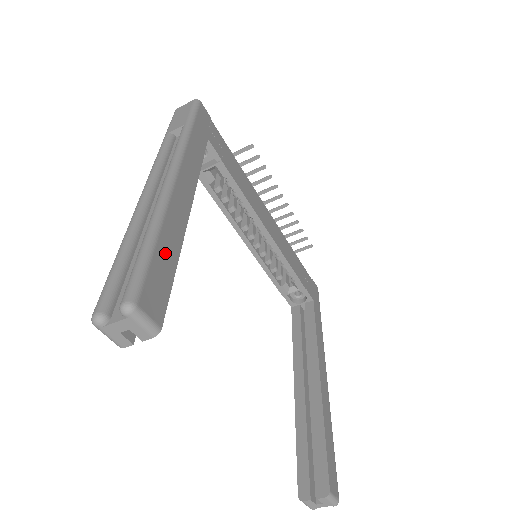
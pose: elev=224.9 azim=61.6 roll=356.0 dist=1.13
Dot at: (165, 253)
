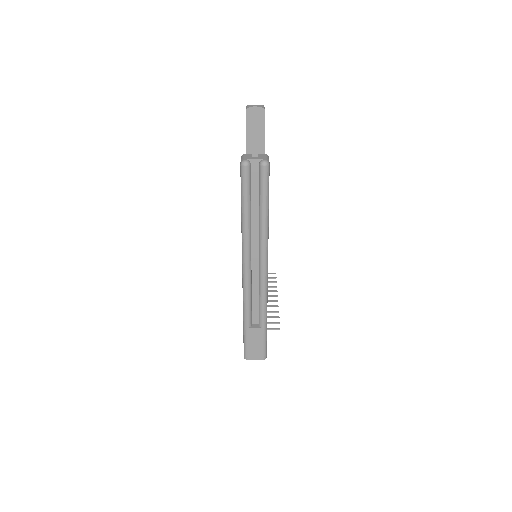
Dot at: occluded
